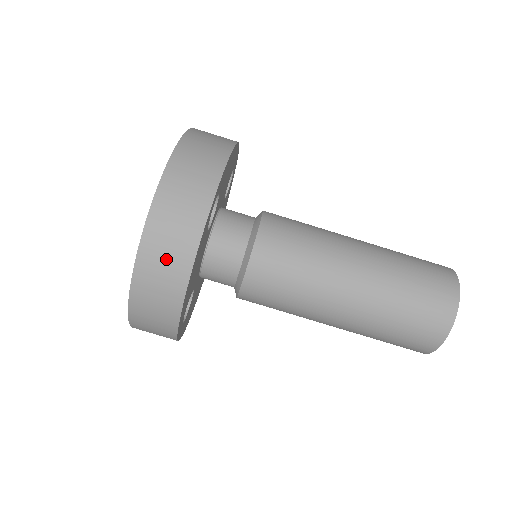
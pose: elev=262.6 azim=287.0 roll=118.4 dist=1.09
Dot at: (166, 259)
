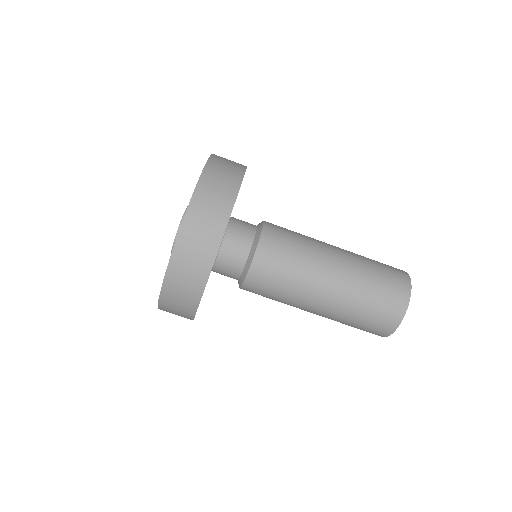
Dot at: (186, 281)
